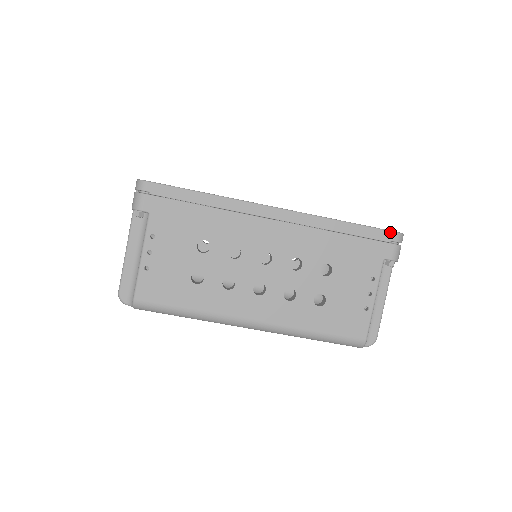
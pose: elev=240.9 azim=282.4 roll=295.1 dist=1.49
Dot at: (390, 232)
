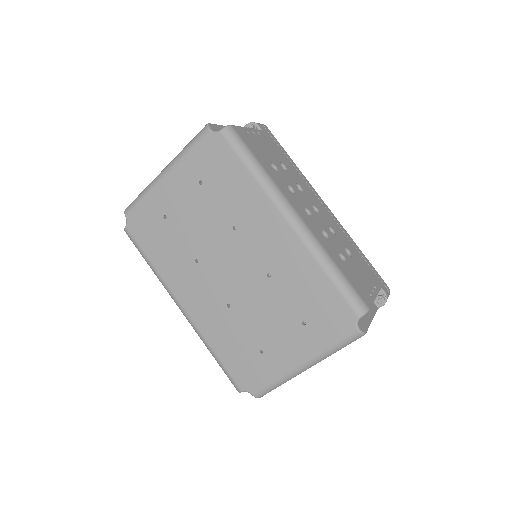
Dot at: (384, 282)
